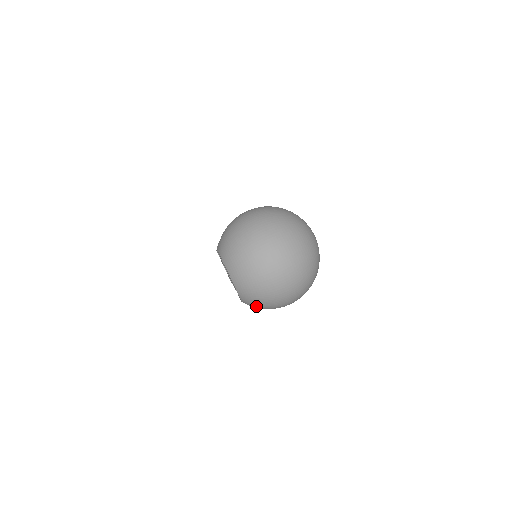
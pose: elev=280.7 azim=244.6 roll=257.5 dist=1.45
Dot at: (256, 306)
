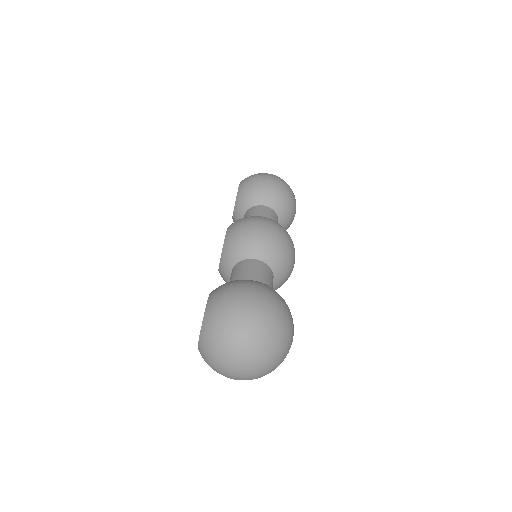
Dot at: occluded
